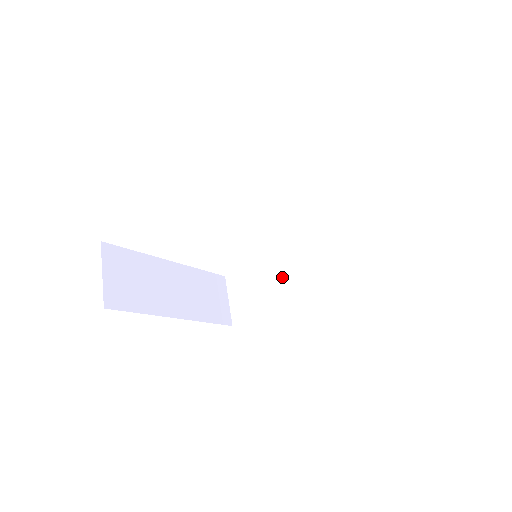
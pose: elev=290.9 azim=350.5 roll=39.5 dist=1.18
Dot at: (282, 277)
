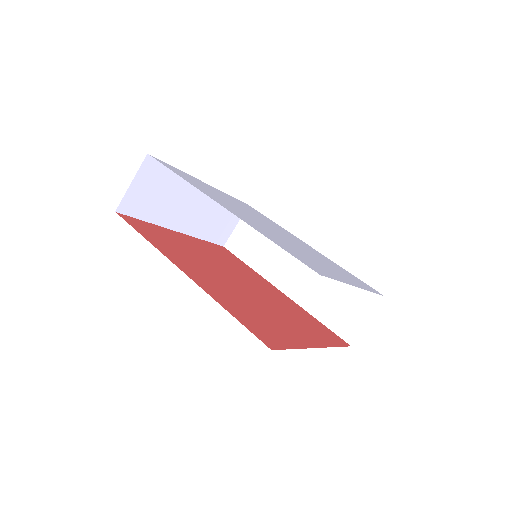
Dot at: (281, 254)
